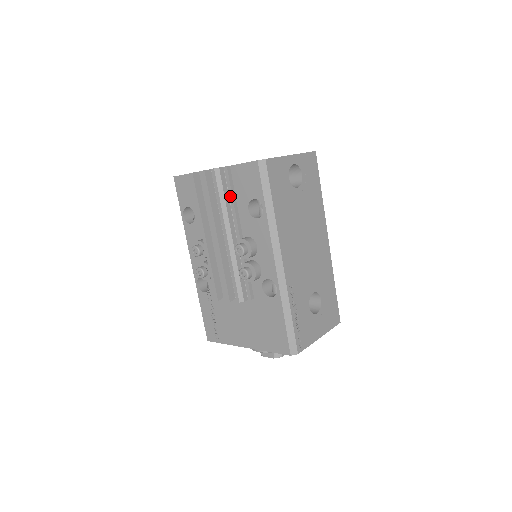
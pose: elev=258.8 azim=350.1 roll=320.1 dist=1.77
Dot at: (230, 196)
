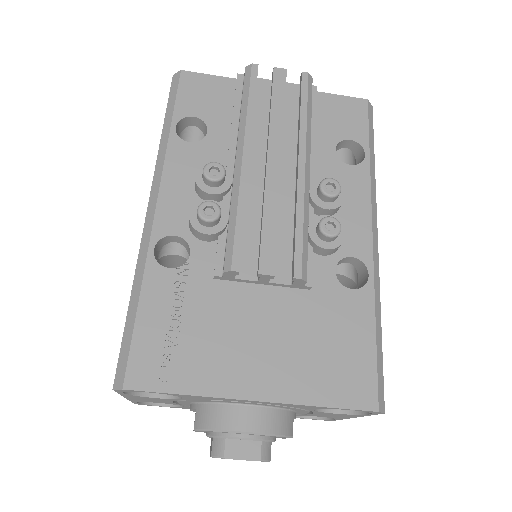
Dot at: (312, 121)
